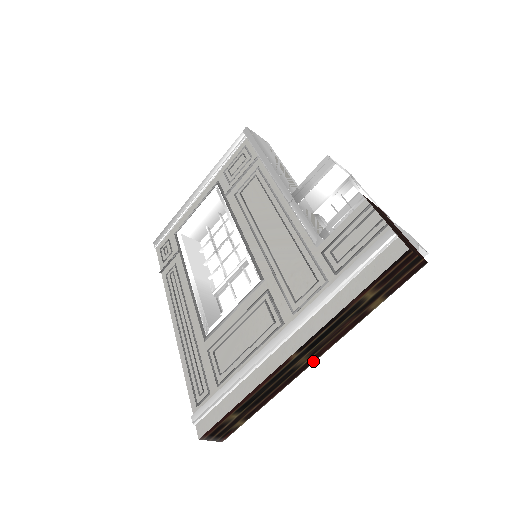
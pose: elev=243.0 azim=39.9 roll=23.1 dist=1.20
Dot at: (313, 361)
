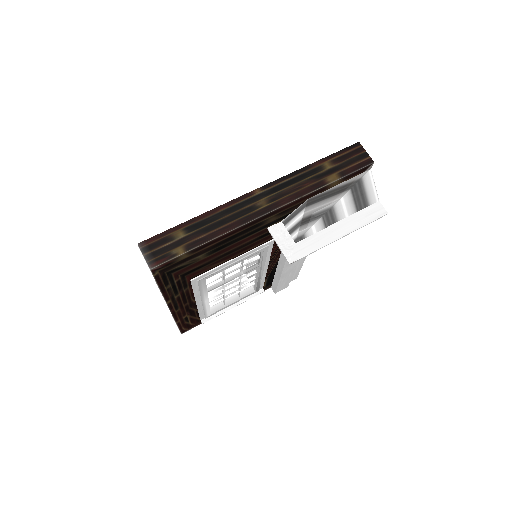
Dot at: (270, 210)
